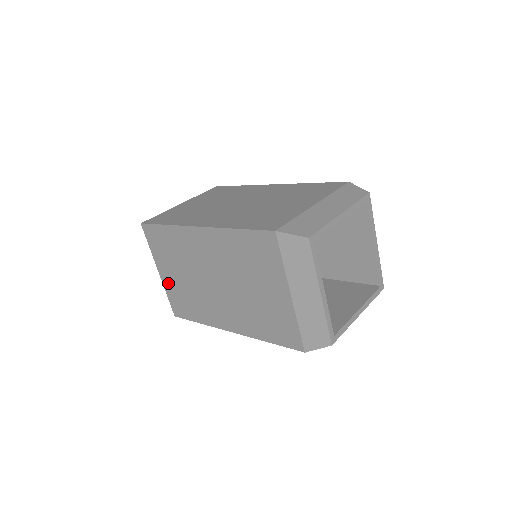
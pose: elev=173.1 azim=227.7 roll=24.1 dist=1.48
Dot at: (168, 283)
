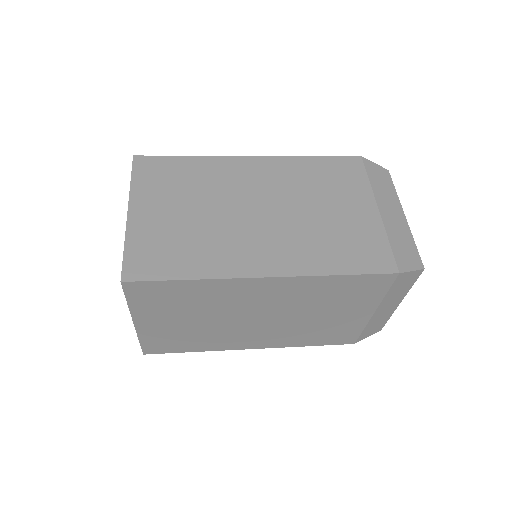
Dot at: (151, 330)
